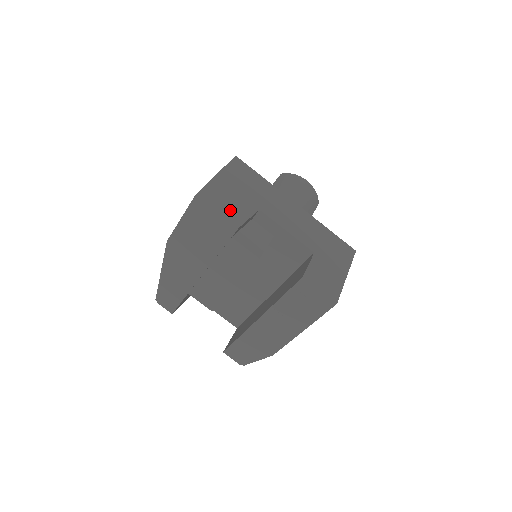
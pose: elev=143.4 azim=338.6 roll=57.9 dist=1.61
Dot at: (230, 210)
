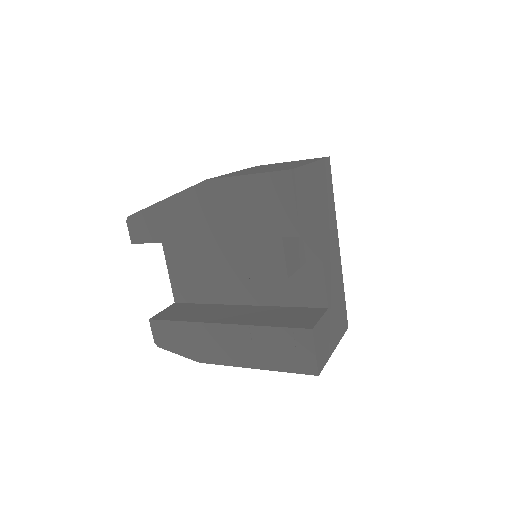
Dot at: (303, 211)
